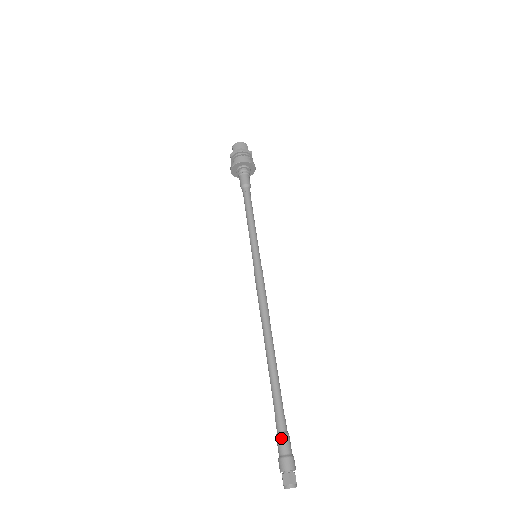
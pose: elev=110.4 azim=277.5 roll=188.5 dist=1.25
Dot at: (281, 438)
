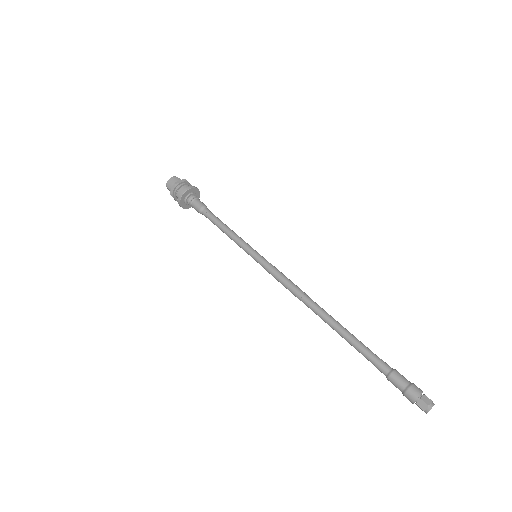
Dot at: (392, 377)
